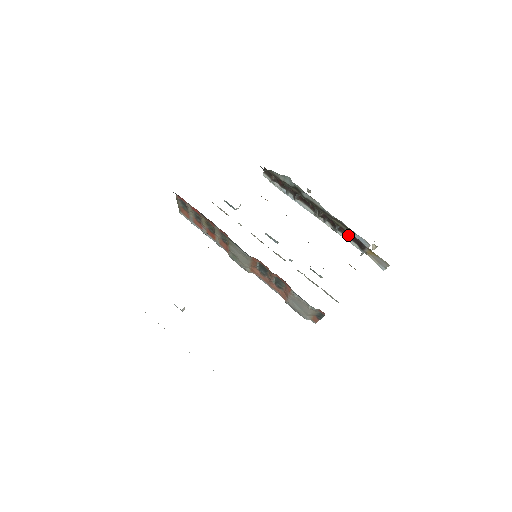
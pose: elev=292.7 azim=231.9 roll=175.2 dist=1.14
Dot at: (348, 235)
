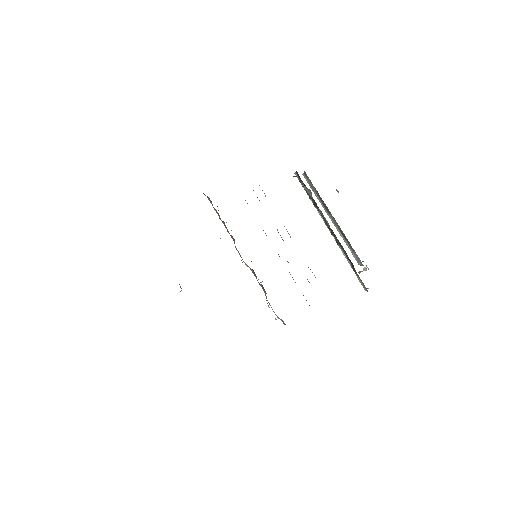
Dot at: occluded
